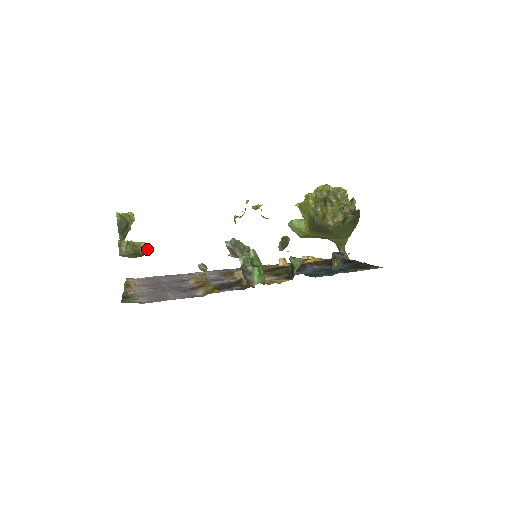
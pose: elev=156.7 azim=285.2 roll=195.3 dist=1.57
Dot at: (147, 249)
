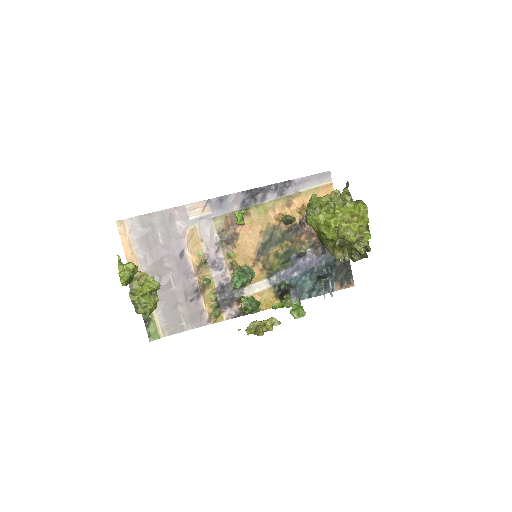
Dot at: occluded
